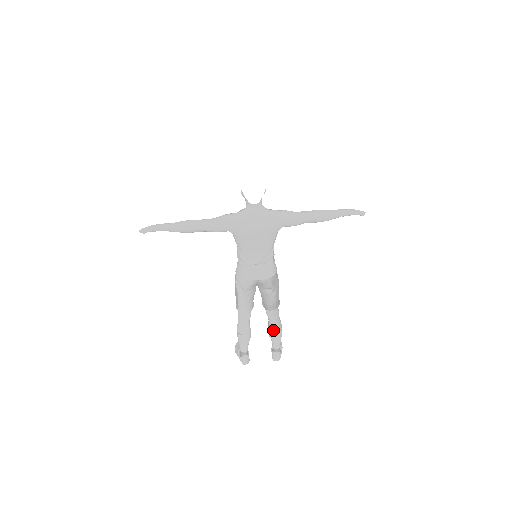
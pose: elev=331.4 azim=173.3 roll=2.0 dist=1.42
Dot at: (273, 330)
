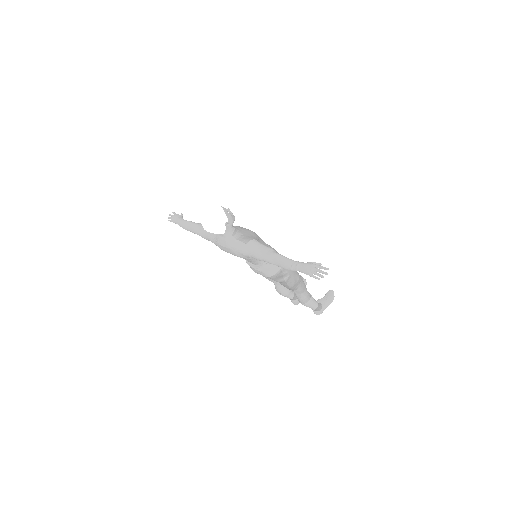
Dot at: (299, 301)
